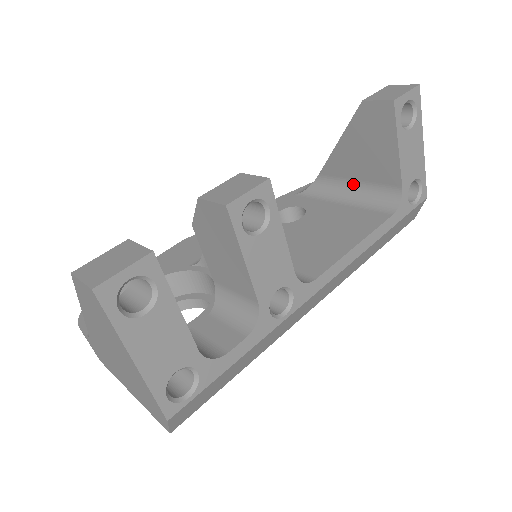
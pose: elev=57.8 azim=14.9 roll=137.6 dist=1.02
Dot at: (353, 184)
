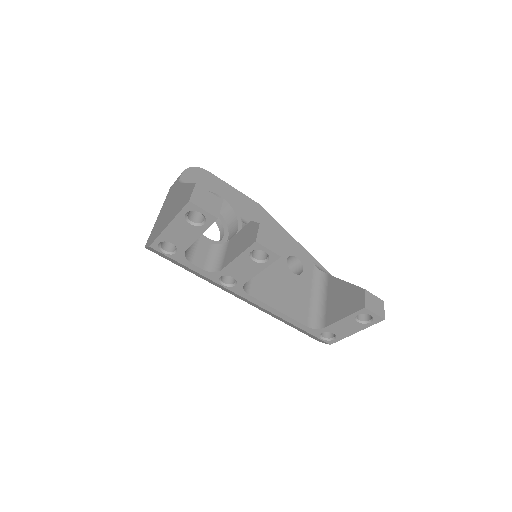
Dot at: (325, 298)
